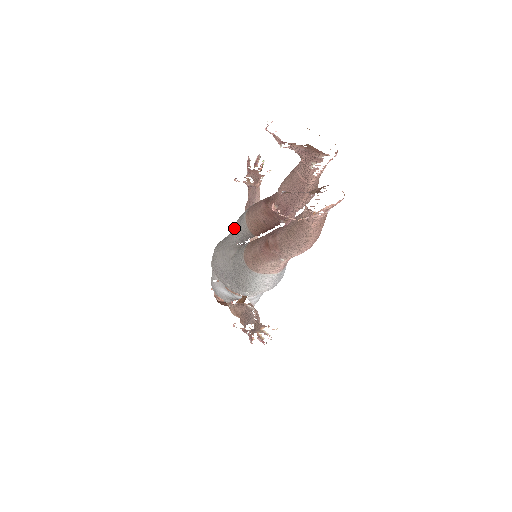
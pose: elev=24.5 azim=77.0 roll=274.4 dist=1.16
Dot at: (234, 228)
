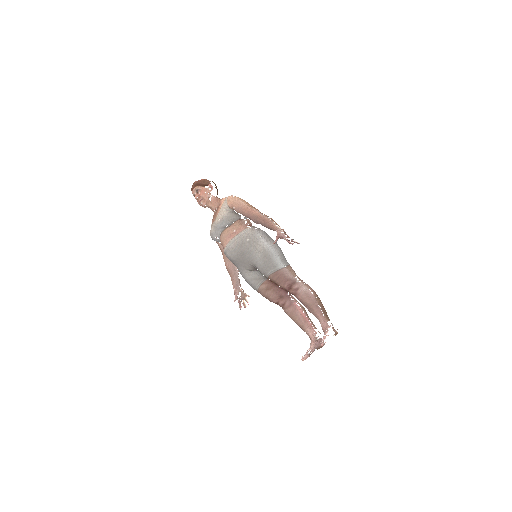
Dot at: (256, 259)
